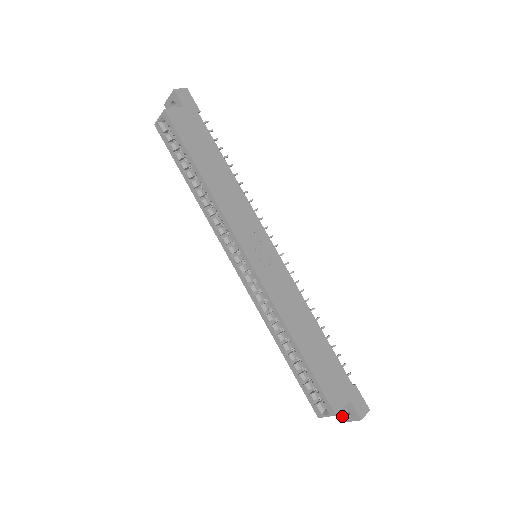
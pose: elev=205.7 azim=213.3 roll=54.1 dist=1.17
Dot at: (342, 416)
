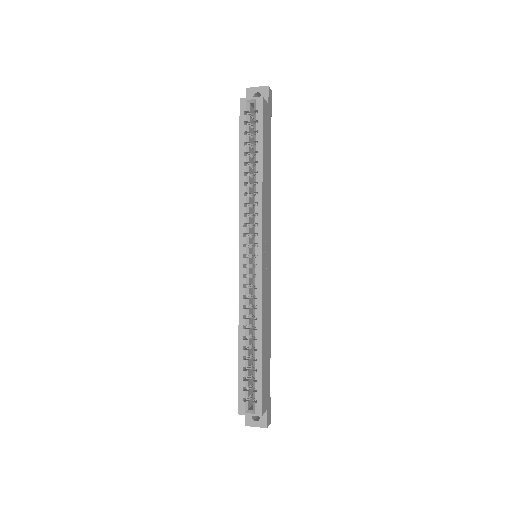
Dot at: (249, 420)
